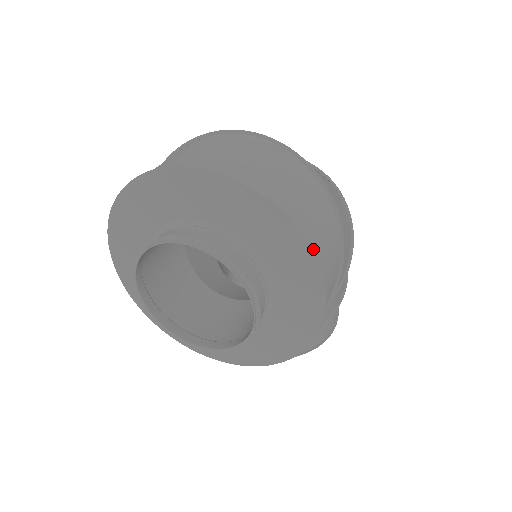
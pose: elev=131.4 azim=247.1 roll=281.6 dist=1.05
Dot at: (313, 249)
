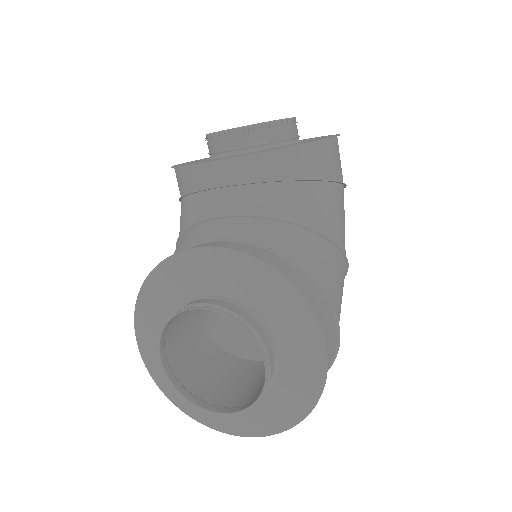
Dot at: occluded
